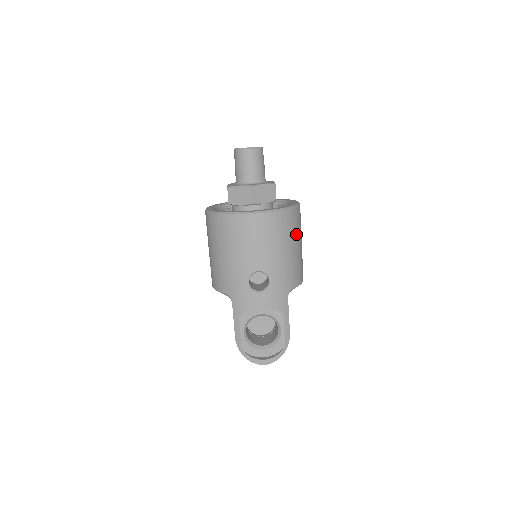
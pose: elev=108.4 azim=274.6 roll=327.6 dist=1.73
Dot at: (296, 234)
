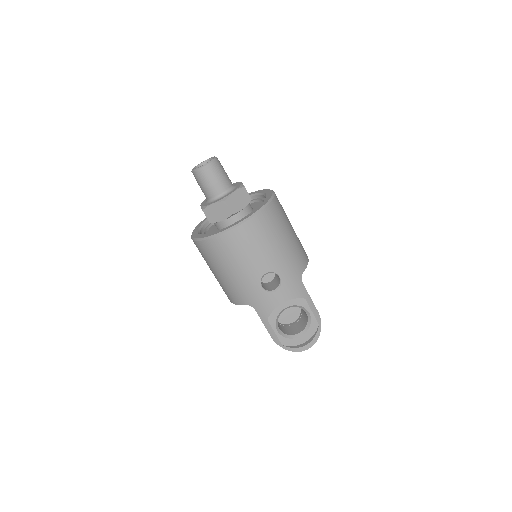
Dot at: (284, 223)
